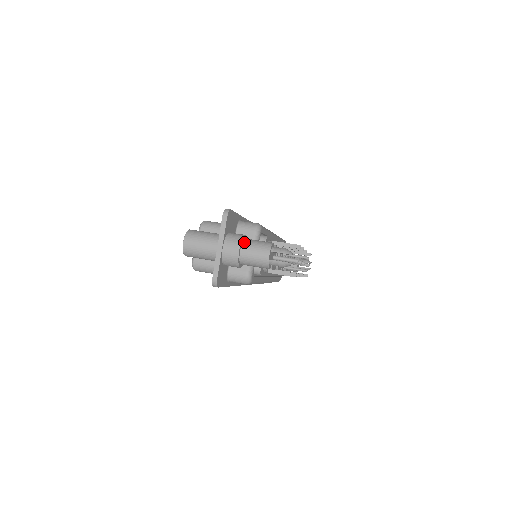
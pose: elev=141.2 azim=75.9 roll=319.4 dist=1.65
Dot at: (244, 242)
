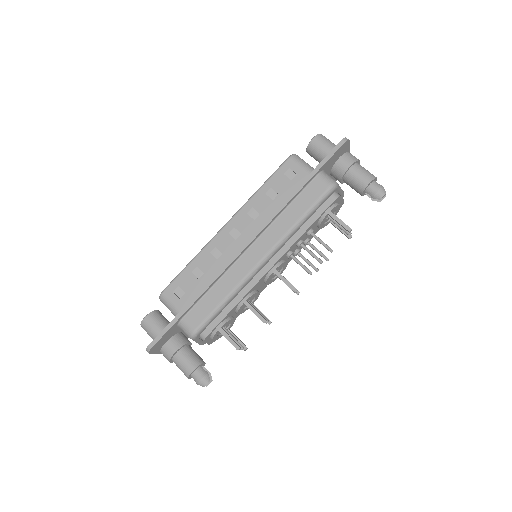
Dot at: (173, 360)
